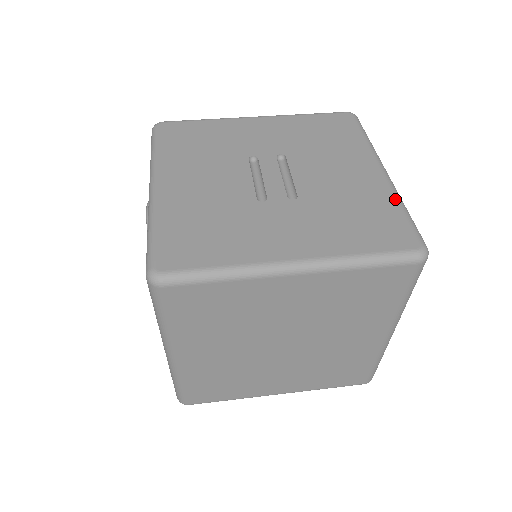
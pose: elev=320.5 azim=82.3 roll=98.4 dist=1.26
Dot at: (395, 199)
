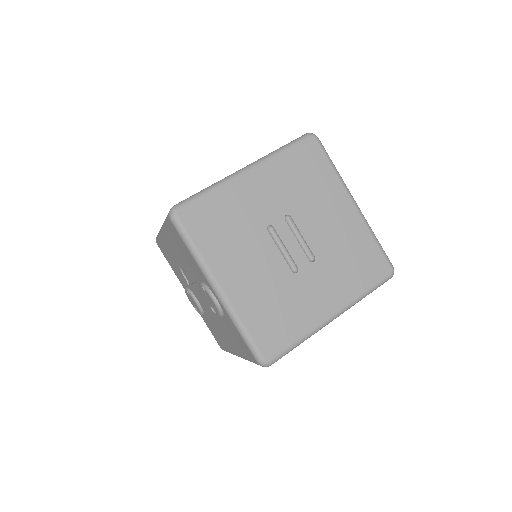
Dot at: (369, 233)
